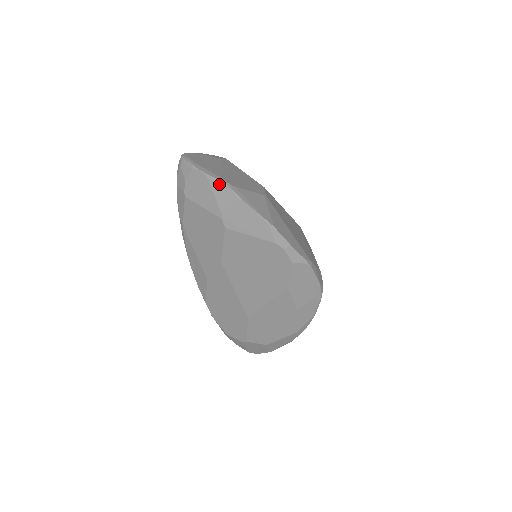
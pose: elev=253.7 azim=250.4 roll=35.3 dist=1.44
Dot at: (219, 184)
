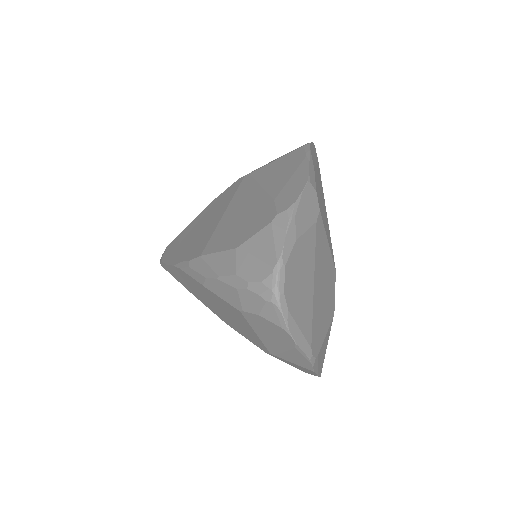
Dot at: (303, 357)
